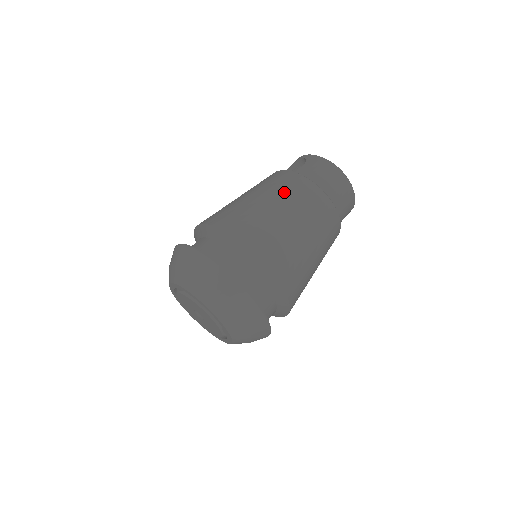
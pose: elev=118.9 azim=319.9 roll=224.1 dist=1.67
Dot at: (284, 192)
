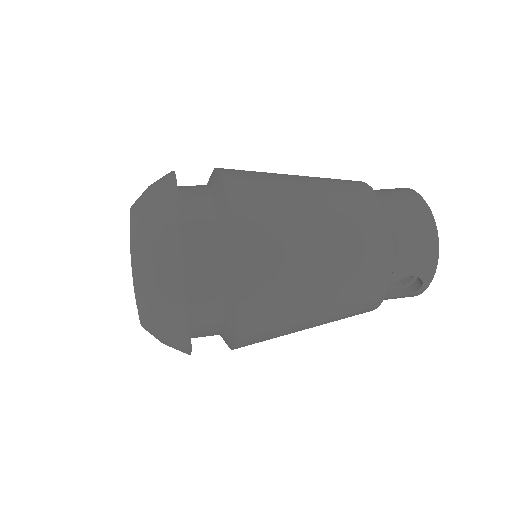
Dot at: occluded
